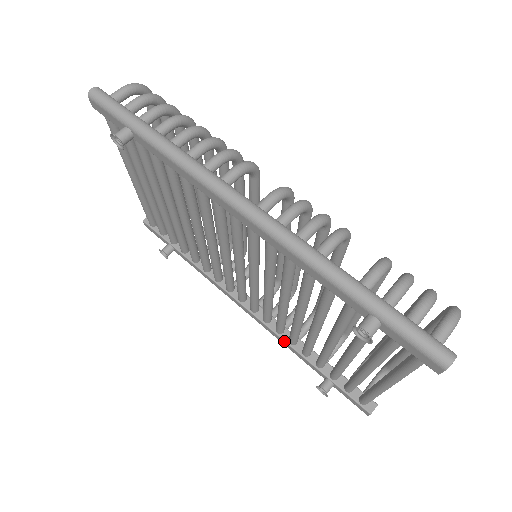
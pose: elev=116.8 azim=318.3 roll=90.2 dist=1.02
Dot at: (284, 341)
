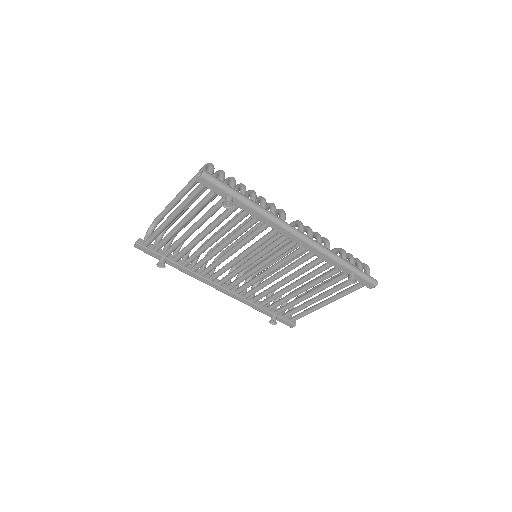
Dot at: (249, 302)
